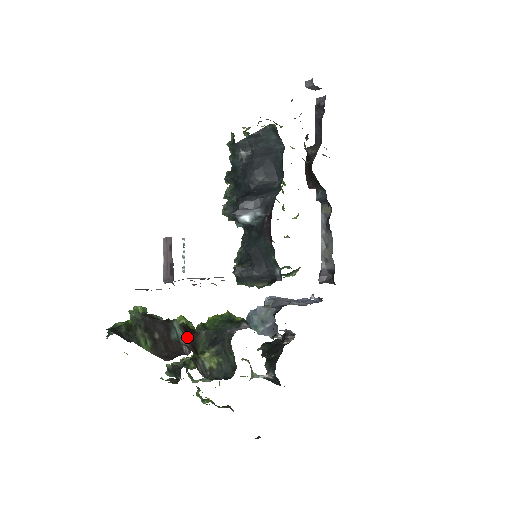
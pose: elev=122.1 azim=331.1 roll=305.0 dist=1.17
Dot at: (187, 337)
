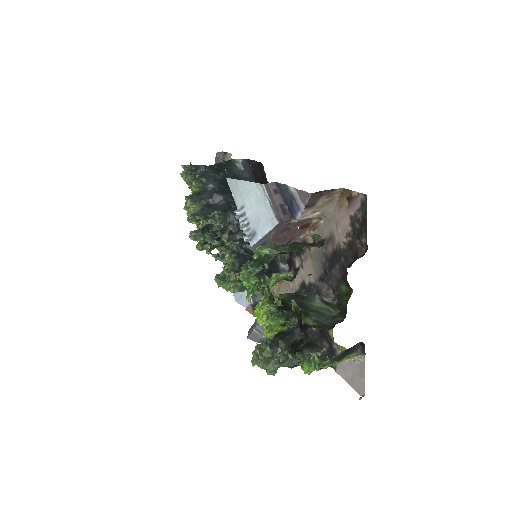
Dot at: occluded
